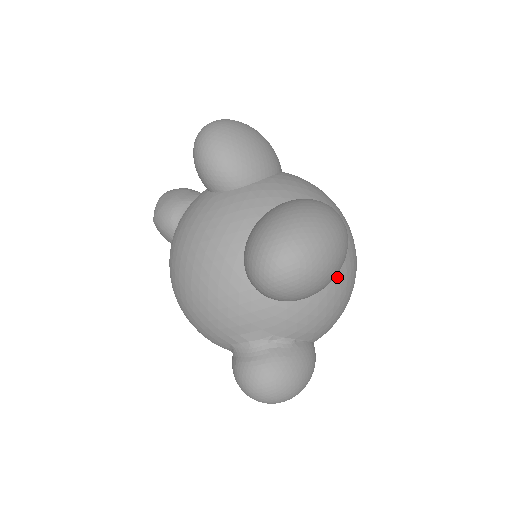
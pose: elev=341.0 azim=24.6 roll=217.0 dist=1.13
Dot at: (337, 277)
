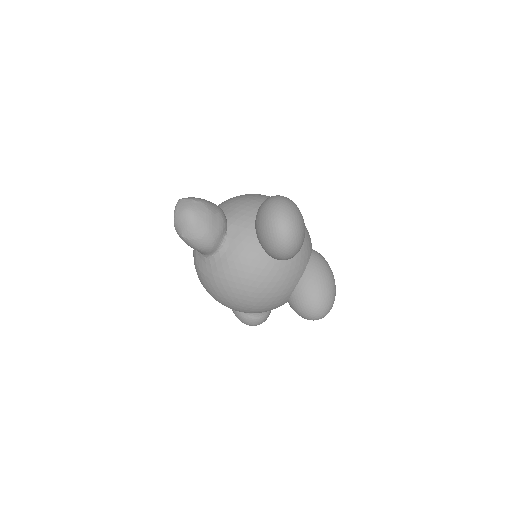
Dot at: occluded
